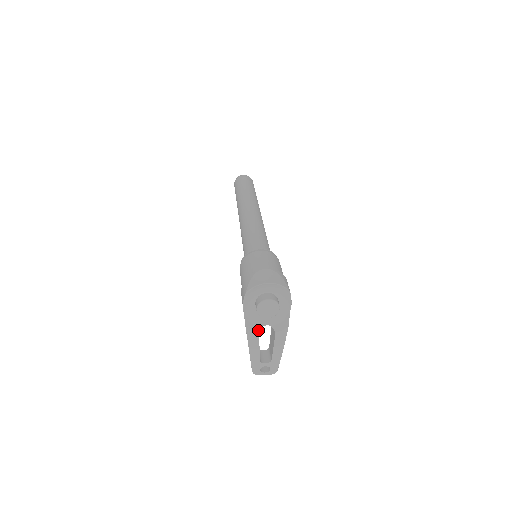
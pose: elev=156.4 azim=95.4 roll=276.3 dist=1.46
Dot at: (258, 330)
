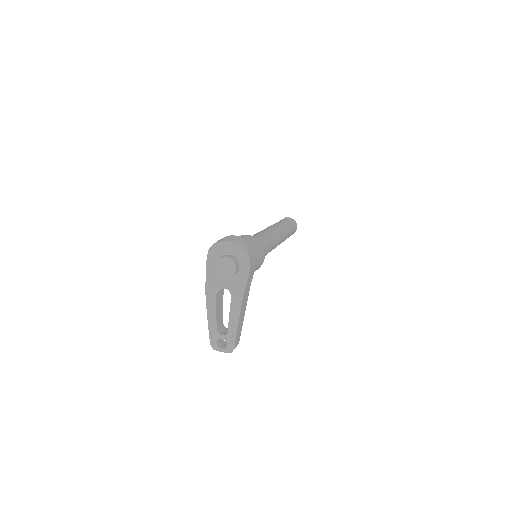
Dot at: (216, 291)
